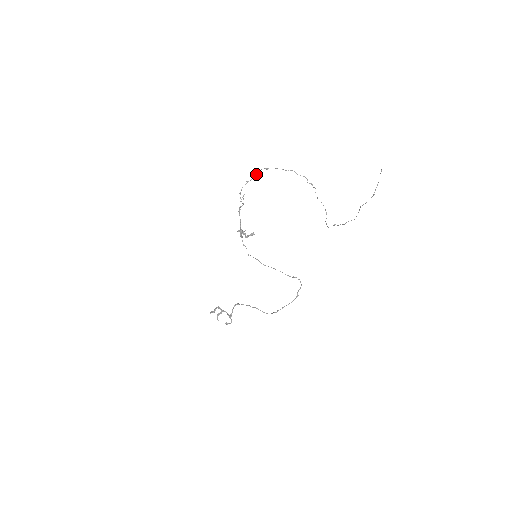
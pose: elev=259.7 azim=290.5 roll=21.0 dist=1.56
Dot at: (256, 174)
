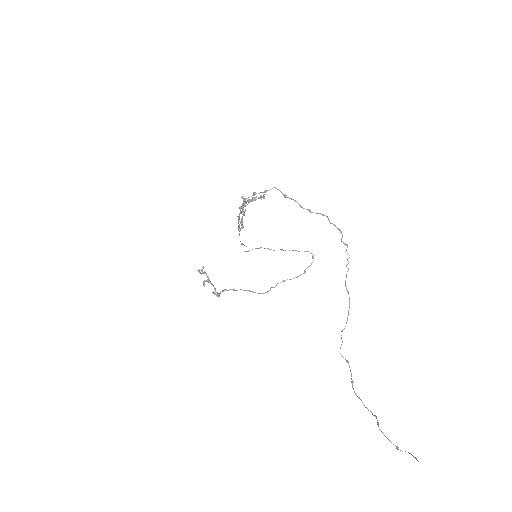
Dot at: occluded
